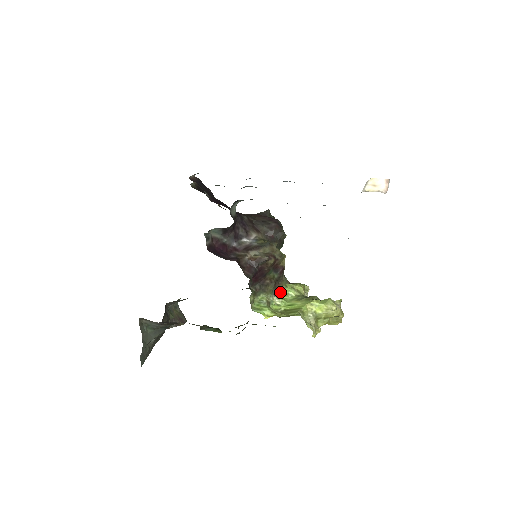
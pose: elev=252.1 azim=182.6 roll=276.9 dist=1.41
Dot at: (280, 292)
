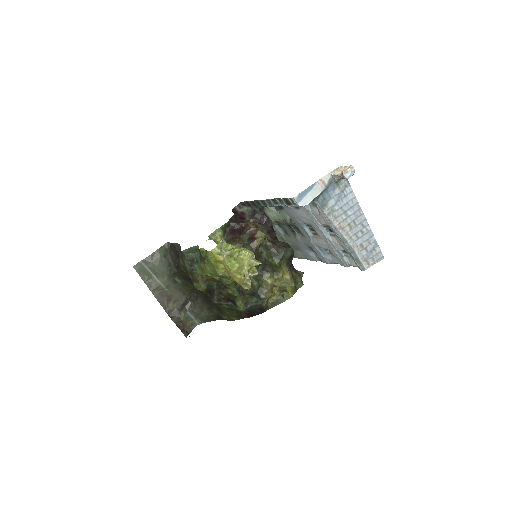
Dot at: occluded
